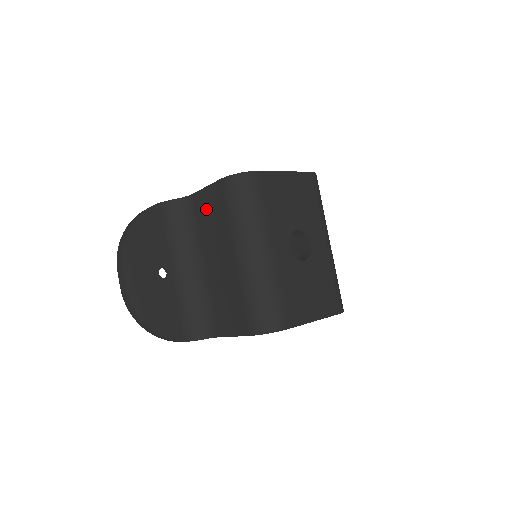
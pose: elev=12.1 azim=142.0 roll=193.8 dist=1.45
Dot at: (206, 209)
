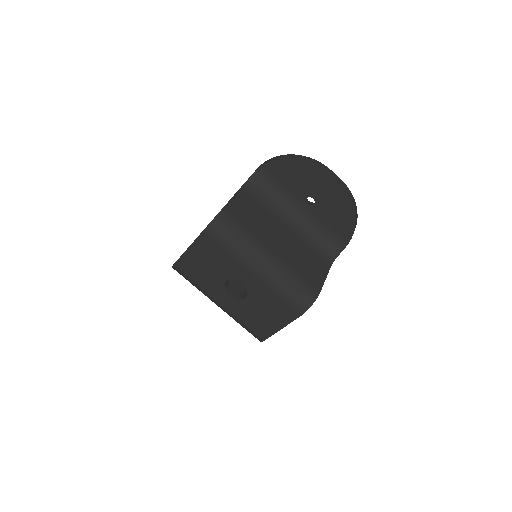
Dot at: occluded
